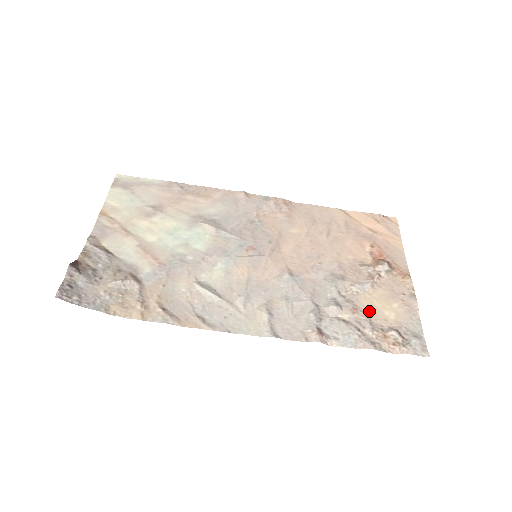
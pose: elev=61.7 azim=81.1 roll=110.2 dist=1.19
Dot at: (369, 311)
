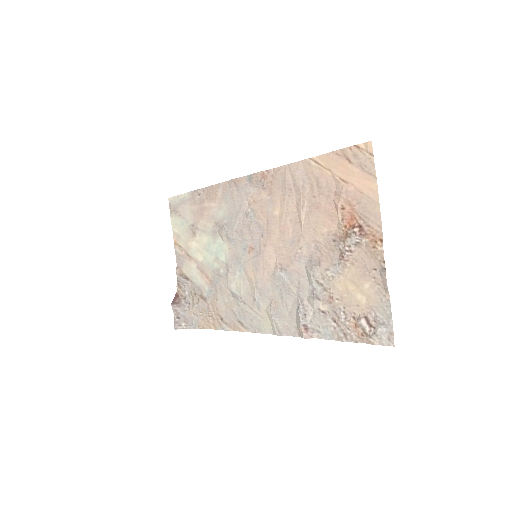
Dot at: (343, 297)
